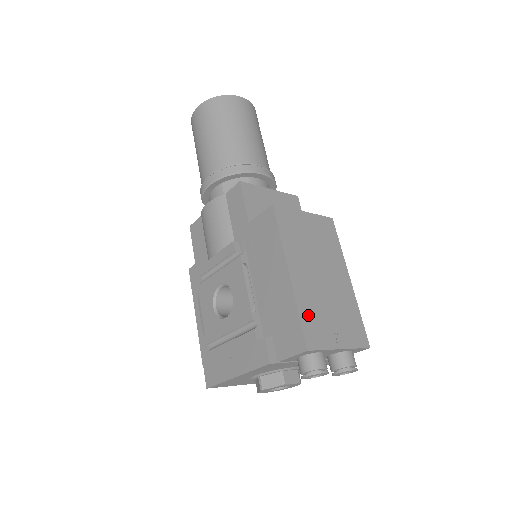
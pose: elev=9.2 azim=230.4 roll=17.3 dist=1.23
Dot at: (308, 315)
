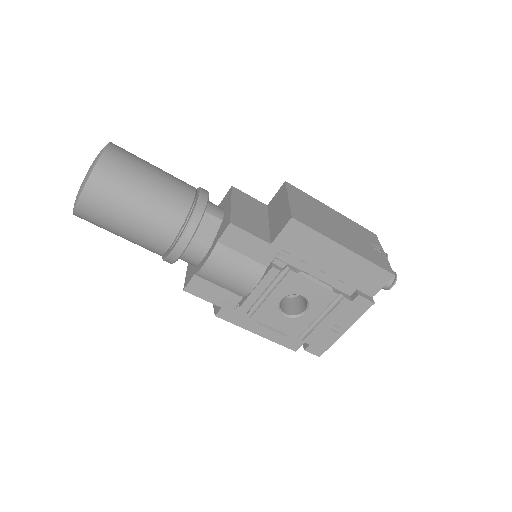
Dot at: (371, 258)
